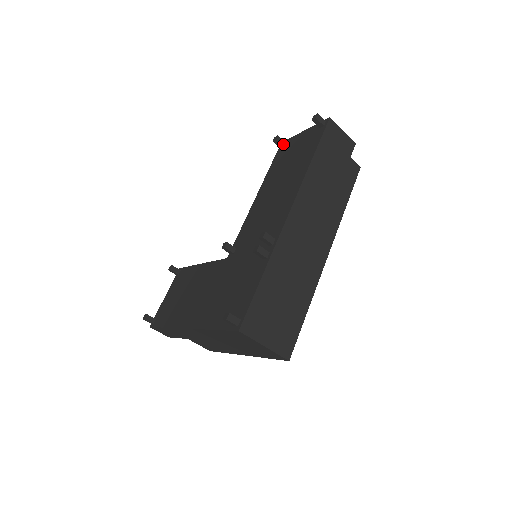
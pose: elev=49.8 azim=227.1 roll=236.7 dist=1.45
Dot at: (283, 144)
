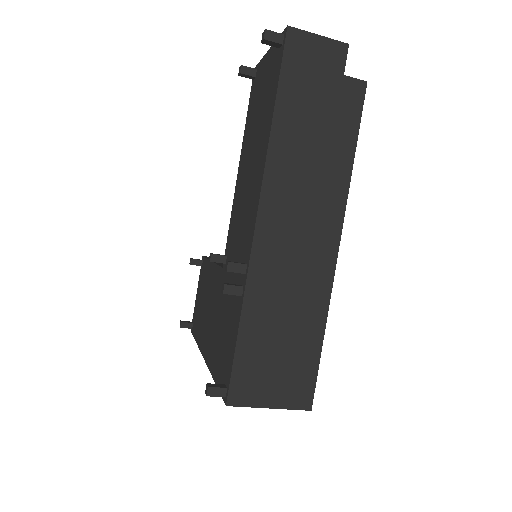
Dot at: (253, 74)
